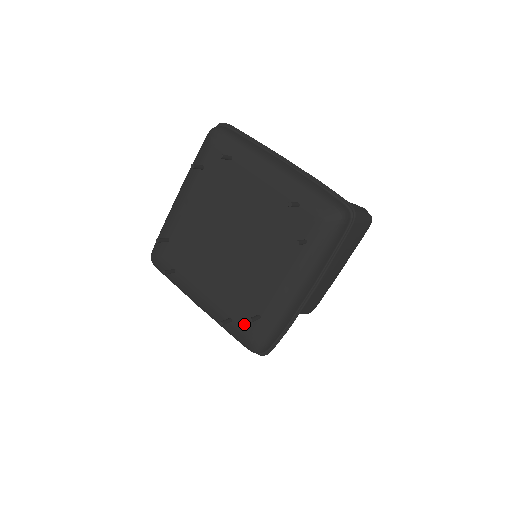
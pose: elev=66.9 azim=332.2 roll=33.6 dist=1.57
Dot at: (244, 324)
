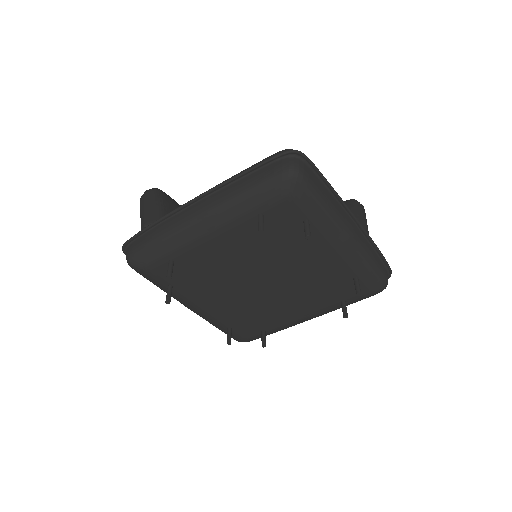
Dot at: (244, 333)
